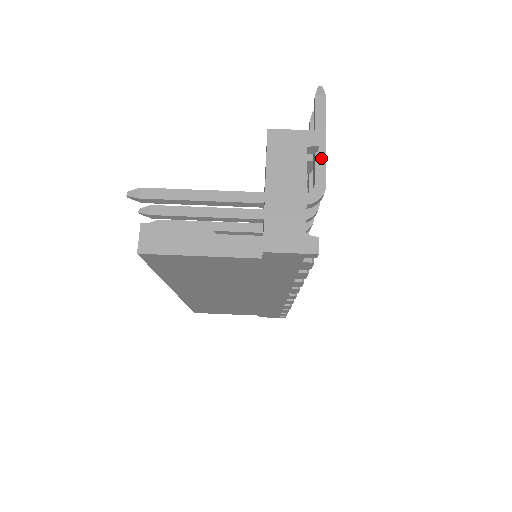
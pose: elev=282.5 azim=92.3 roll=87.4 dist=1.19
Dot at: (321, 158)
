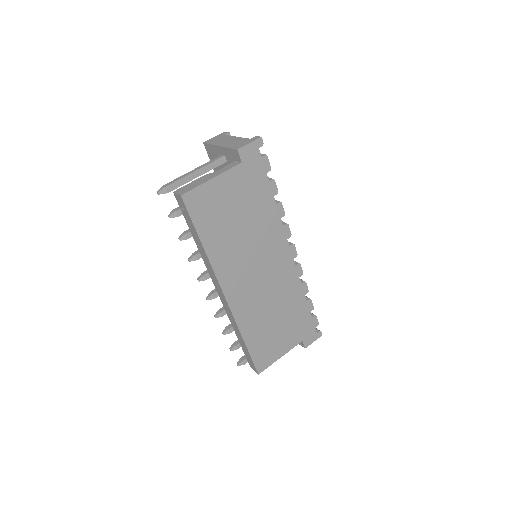
Dot at: occluded
